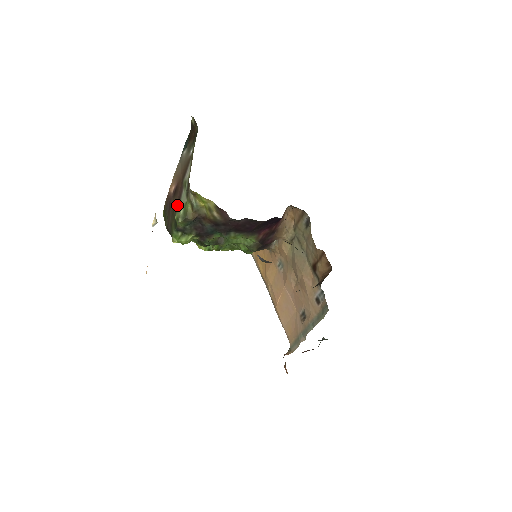
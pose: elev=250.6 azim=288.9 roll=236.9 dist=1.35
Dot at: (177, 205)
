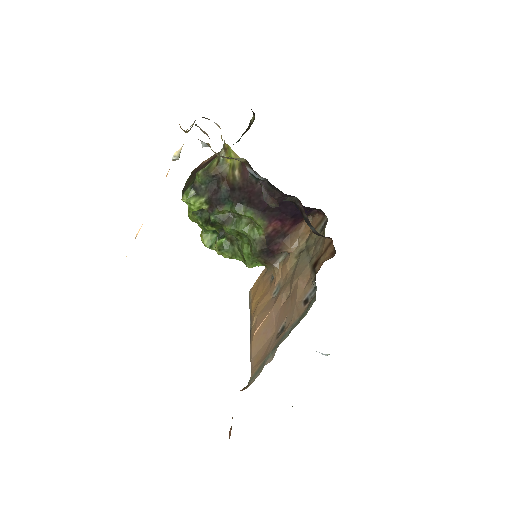
Dot at: (204, 167)
